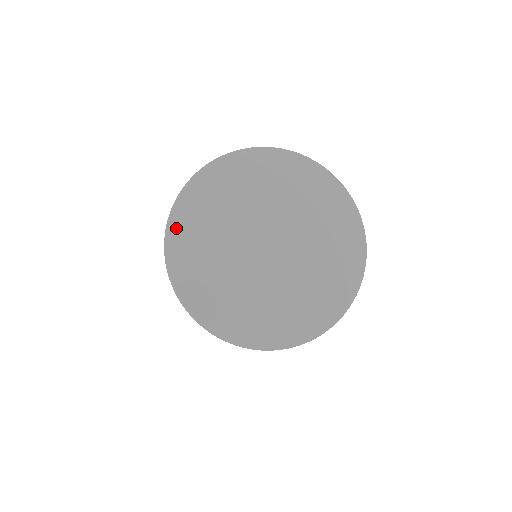
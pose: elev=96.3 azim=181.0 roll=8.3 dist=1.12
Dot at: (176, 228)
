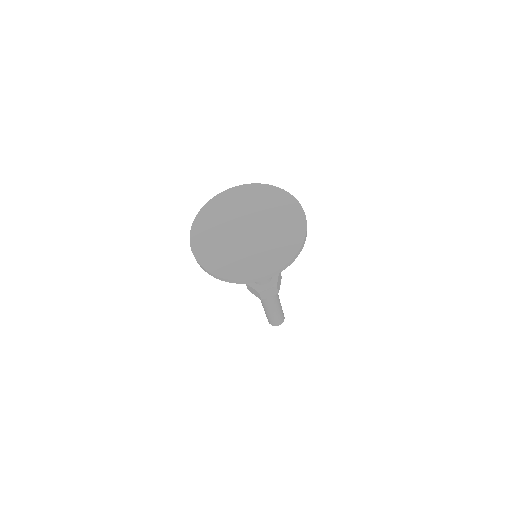
Dot at: (217, 199)
